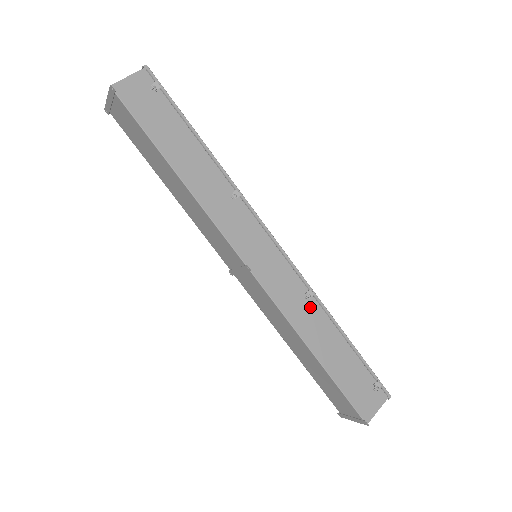
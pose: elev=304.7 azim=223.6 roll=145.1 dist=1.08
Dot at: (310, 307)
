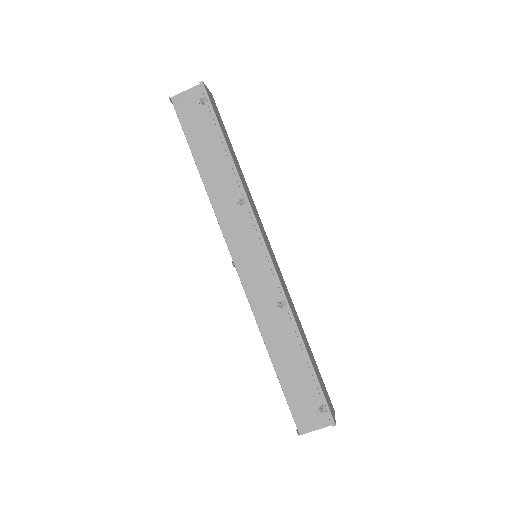
Dot at: (280, 315)
